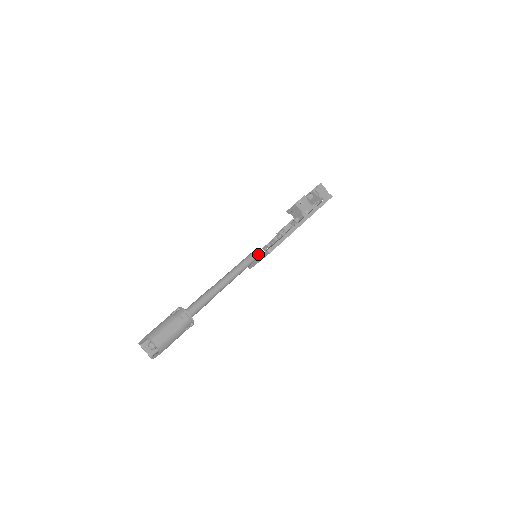
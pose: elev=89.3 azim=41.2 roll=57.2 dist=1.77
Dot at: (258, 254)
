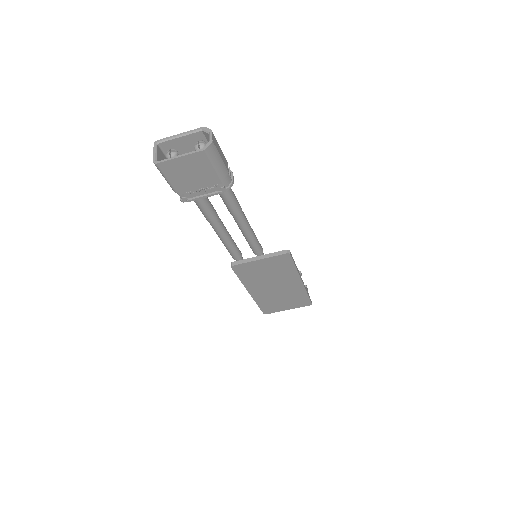
Dot at: (262, 254)
